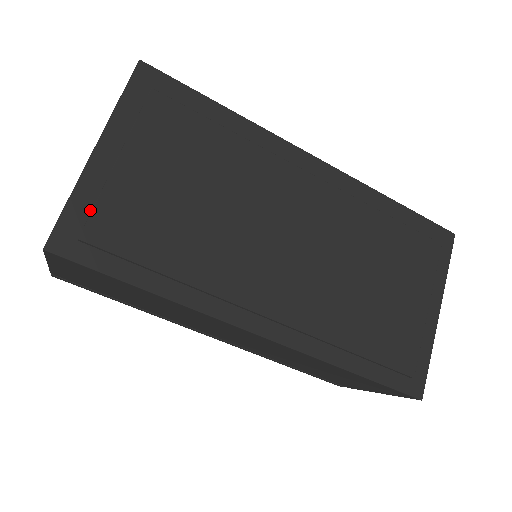
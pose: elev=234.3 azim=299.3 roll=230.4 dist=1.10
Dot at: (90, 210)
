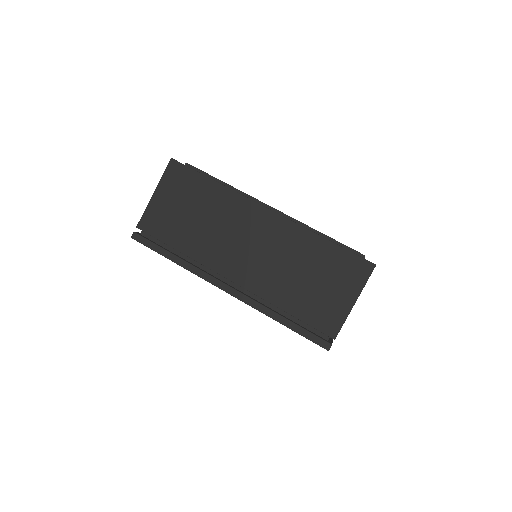
Dot at: occluded
